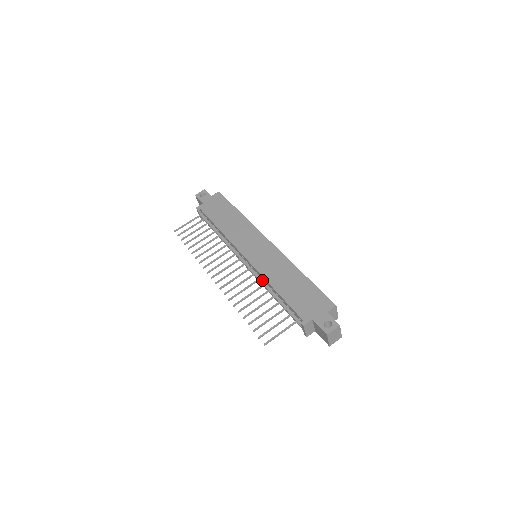
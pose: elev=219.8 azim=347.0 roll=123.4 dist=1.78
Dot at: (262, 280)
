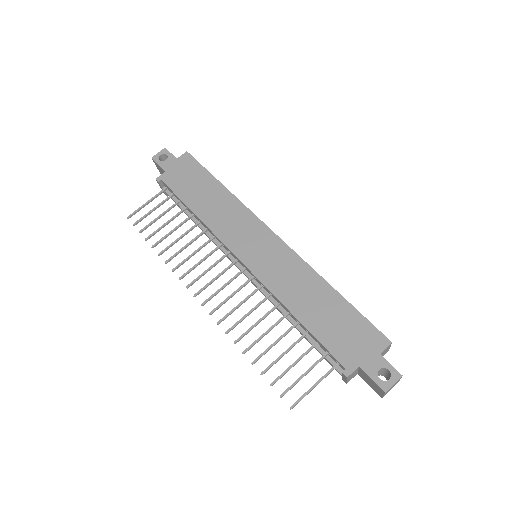
Dot at: (271, 297)
